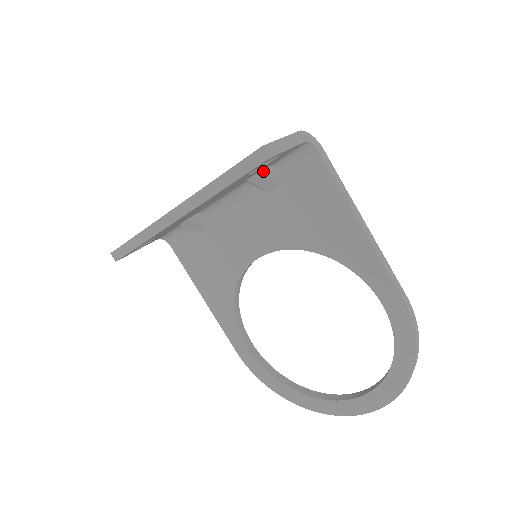
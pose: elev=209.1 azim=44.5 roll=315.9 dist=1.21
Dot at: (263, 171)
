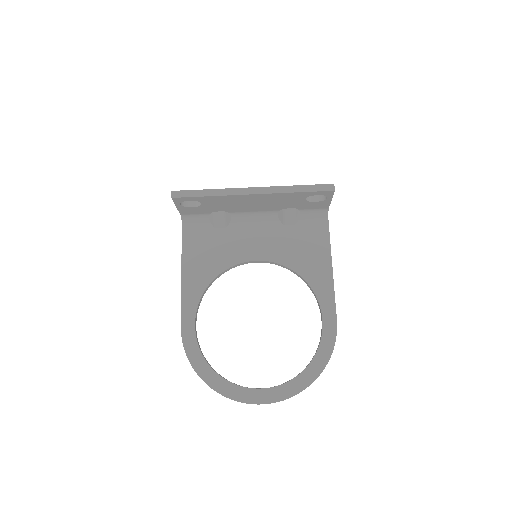
Dot at: (296, 210)
